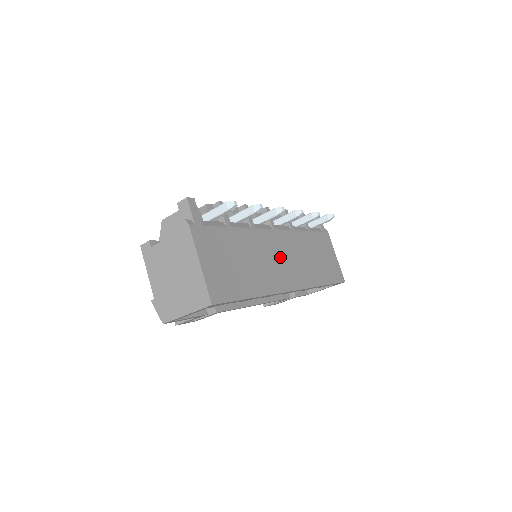
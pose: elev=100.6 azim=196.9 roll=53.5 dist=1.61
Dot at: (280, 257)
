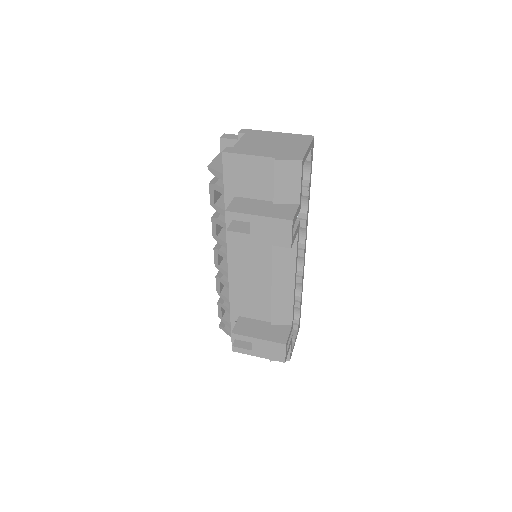
Dot at: occluded
